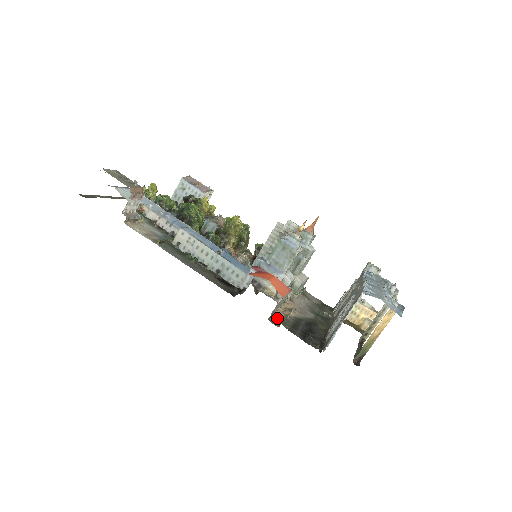
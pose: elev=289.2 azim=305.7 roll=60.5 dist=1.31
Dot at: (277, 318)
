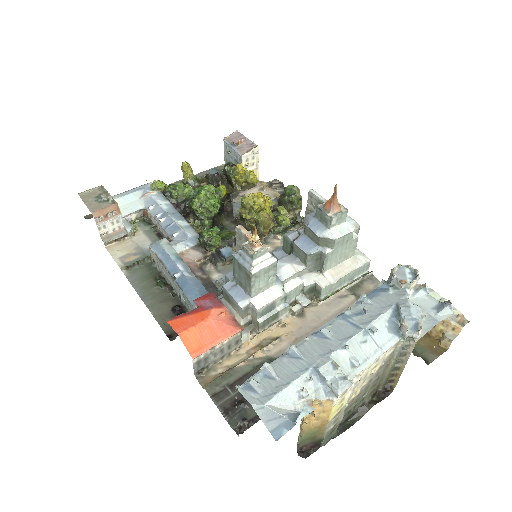
Dot at: (222, 367)
